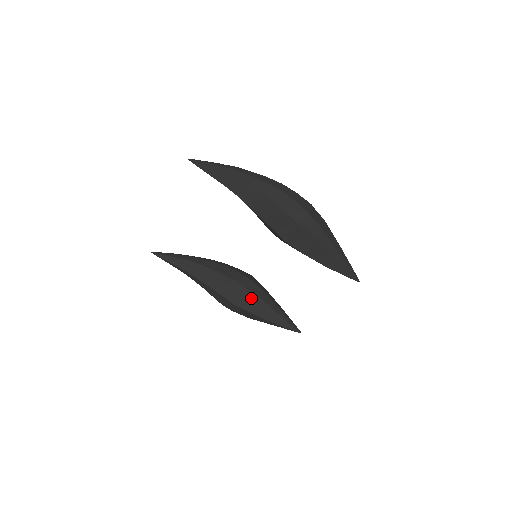
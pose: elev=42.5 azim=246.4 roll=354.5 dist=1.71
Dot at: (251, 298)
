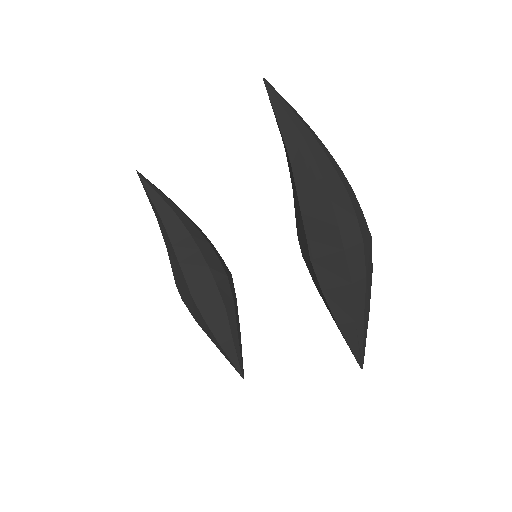
Dot at: (215, 301)
